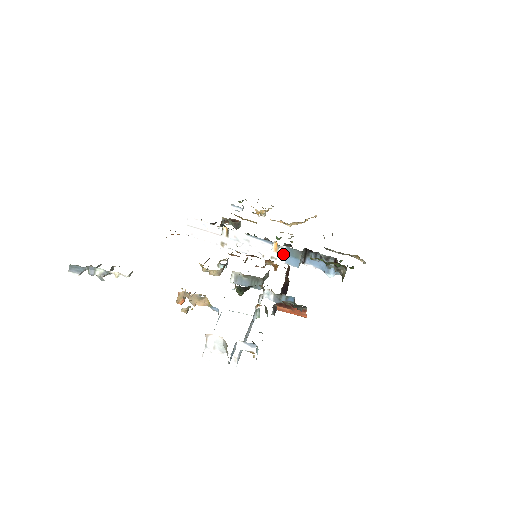
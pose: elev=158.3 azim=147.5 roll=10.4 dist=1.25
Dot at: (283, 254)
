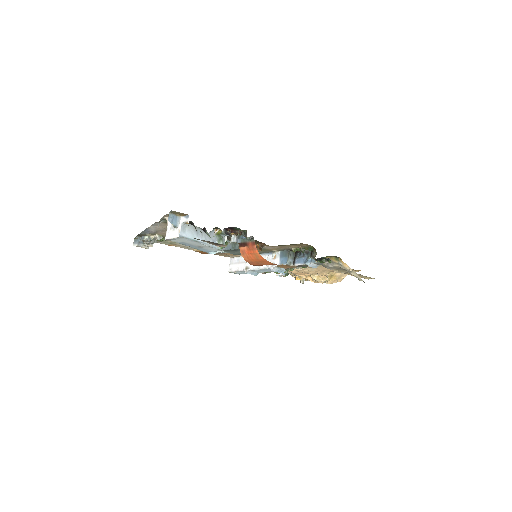
Dot at: (279, 258)
